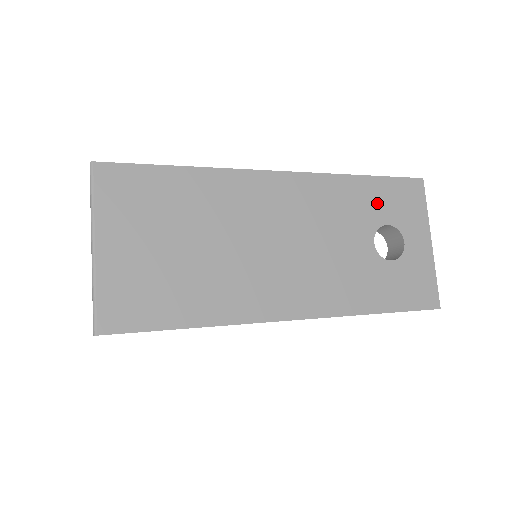
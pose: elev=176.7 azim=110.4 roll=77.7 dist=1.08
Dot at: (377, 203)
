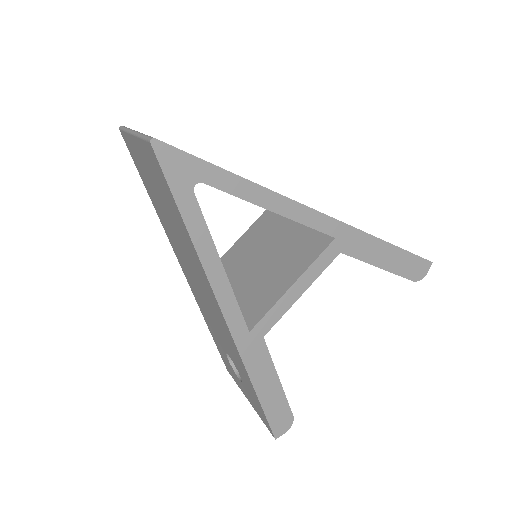
Dot at: occluded
